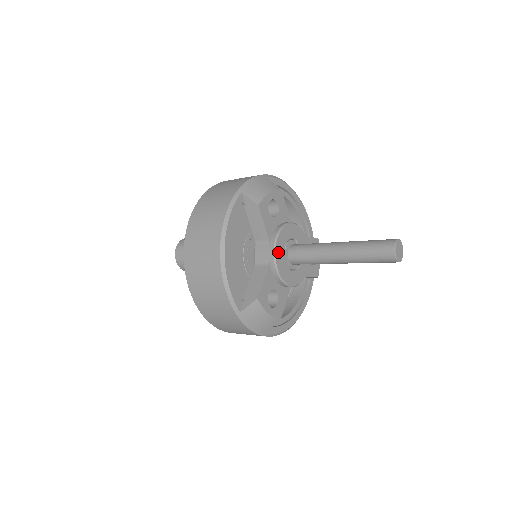
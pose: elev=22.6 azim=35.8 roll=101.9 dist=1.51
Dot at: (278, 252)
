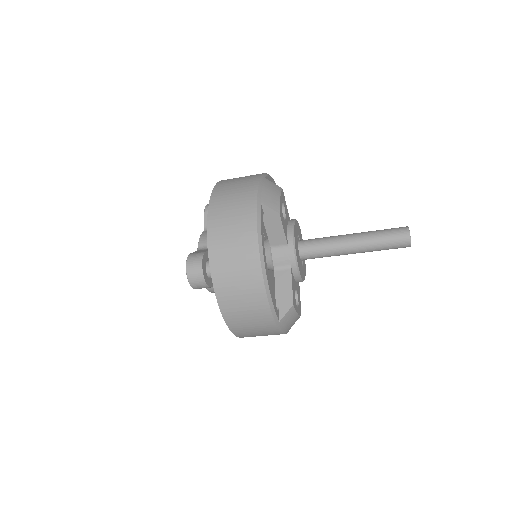
Dot at: (296, 254)
